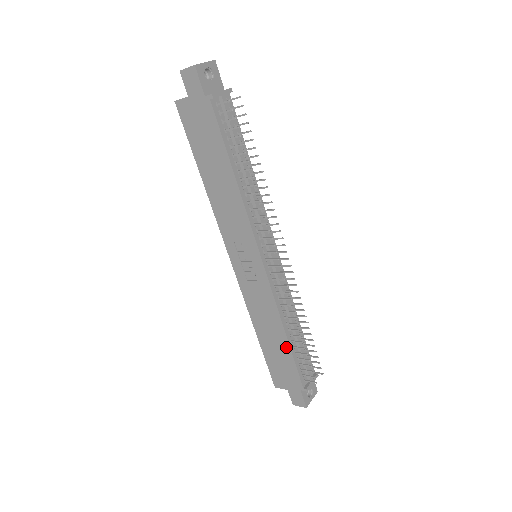
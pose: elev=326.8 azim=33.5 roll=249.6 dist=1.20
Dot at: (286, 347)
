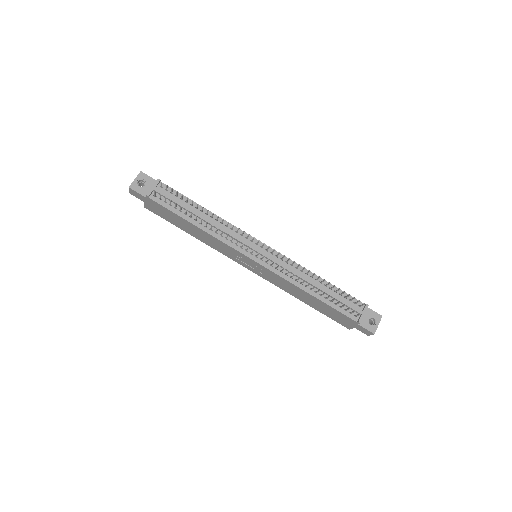
Dot at: (320, 302)
